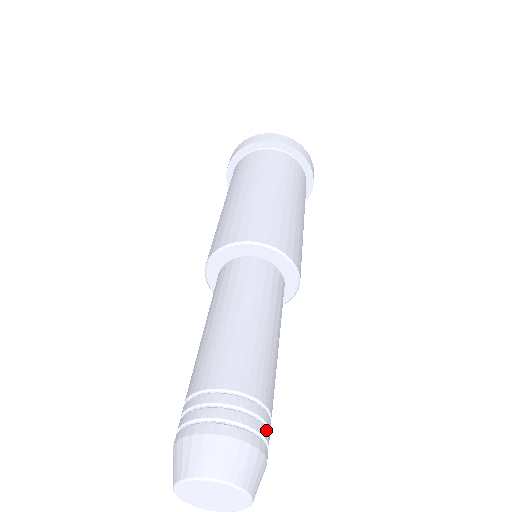
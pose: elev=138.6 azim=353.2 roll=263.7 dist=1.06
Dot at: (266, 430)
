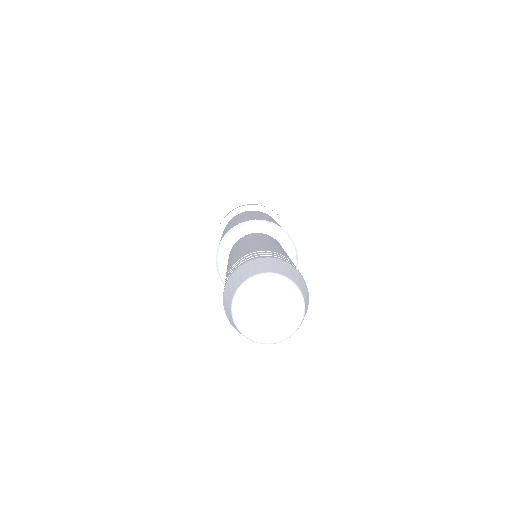
Dot at: occluded
